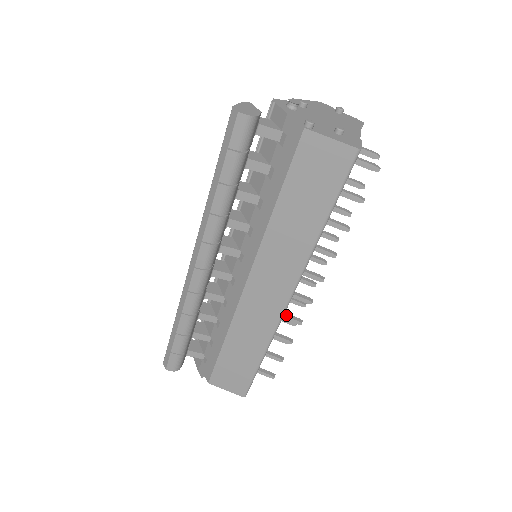
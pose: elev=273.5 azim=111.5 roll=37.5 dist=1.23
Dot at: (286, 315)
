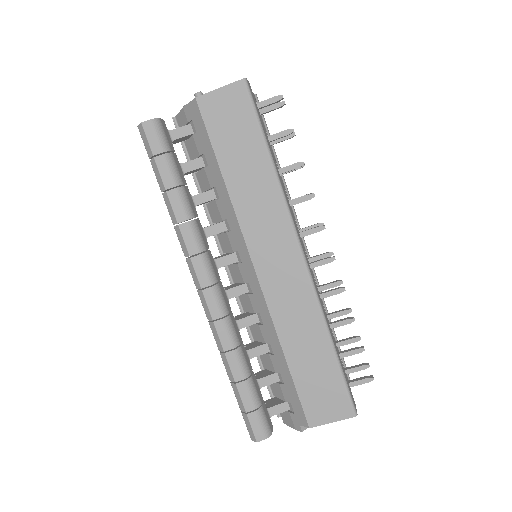
Dot at: (324, 292)
